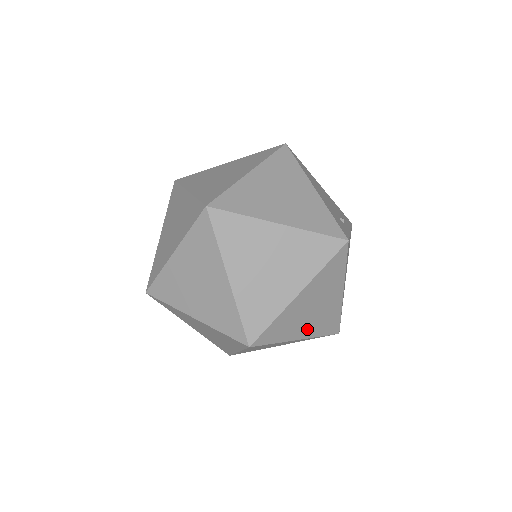
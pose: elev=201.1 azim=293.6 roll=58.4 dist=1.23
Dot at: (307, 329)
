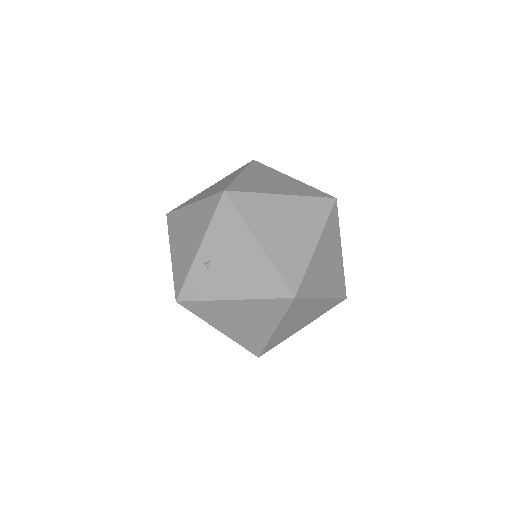
Dot at: occluded
